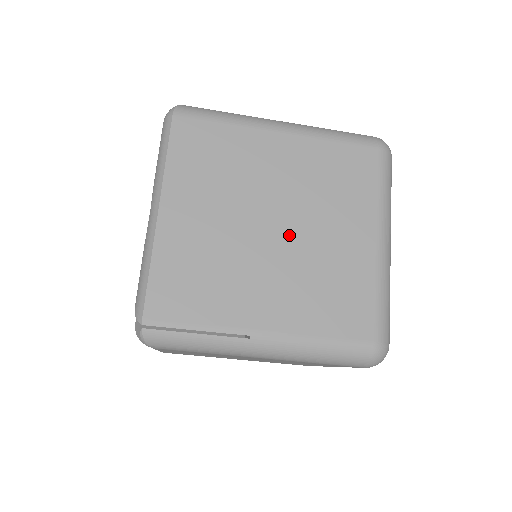
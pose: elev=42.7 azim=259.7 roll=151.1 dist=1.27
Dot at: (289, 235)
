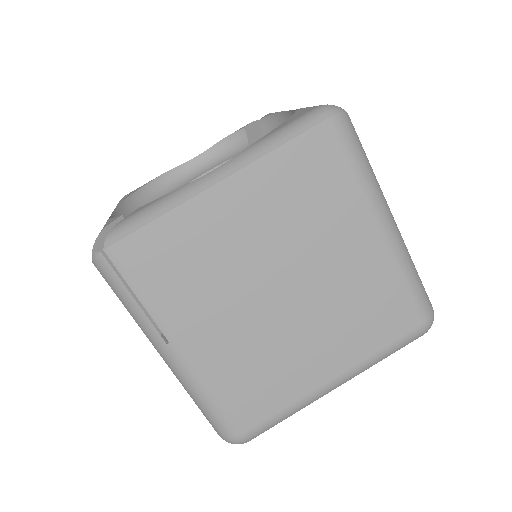
Dot at: (284, 310)
